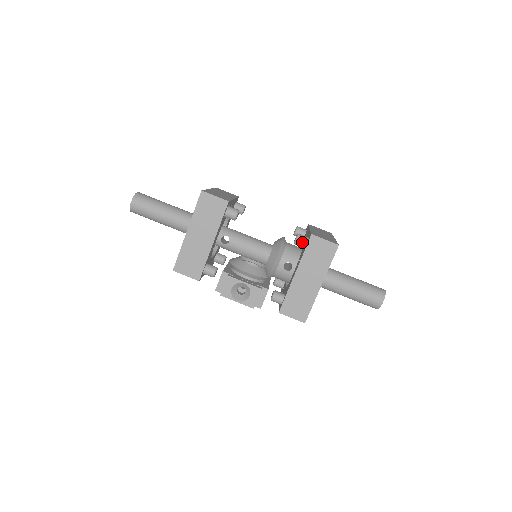
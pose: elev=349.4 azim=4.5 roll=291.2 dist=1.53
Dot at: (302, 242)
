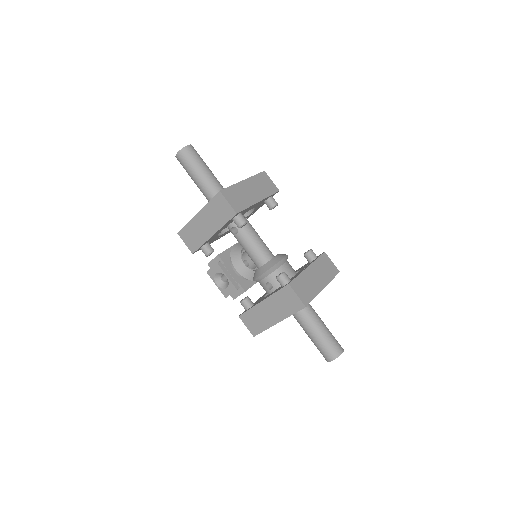
Dot at: (281, 282)
